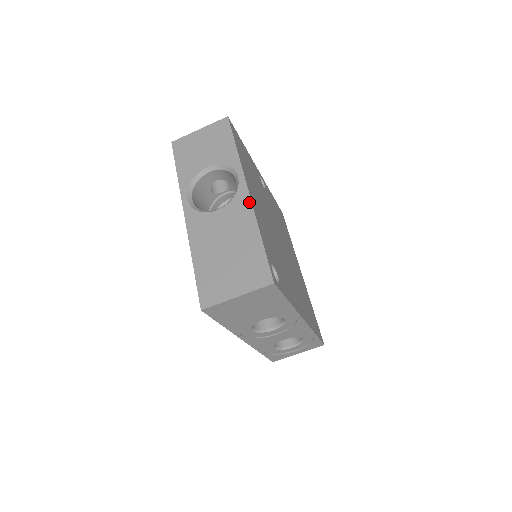
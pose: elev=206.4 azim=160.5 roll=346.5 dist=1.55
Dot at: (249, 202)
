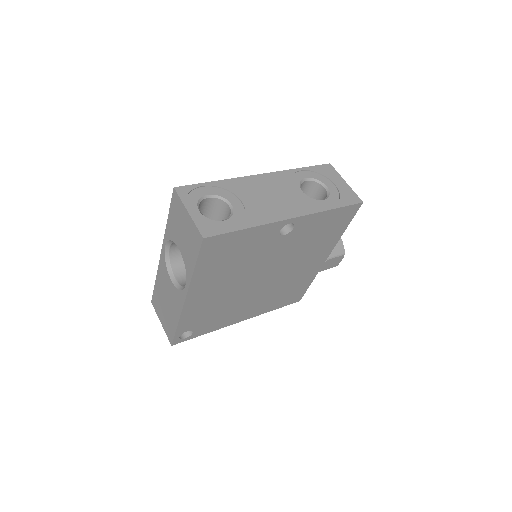
Dot at: (182, 306)
